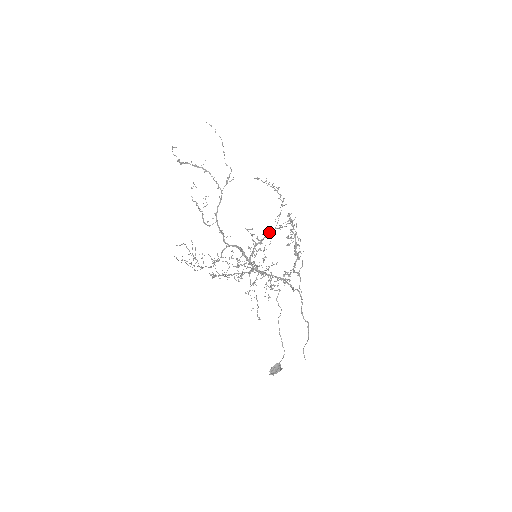
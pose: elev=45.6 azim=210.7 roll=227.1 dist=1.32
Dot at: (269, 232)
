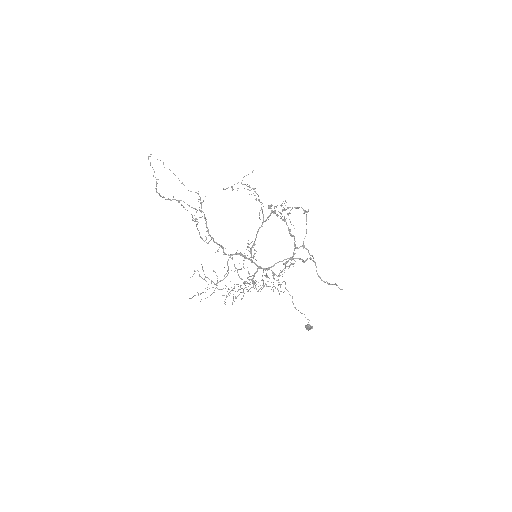
Dot at: (258, 231)
